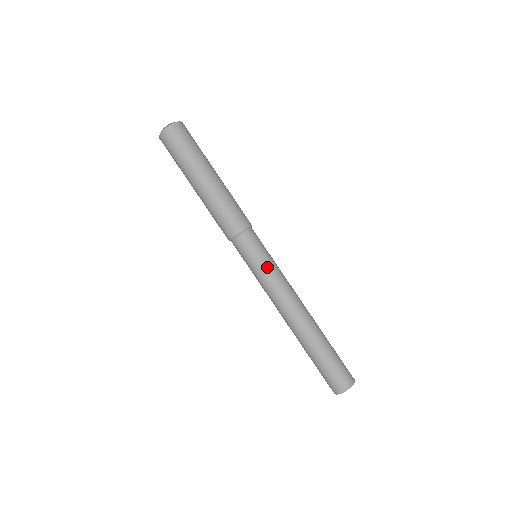
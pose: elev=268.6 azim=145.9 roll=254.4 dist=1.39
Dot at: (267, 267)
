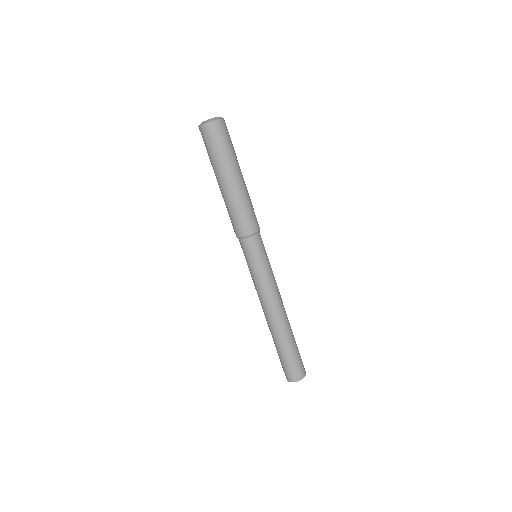
Dot at: (267, 268)
